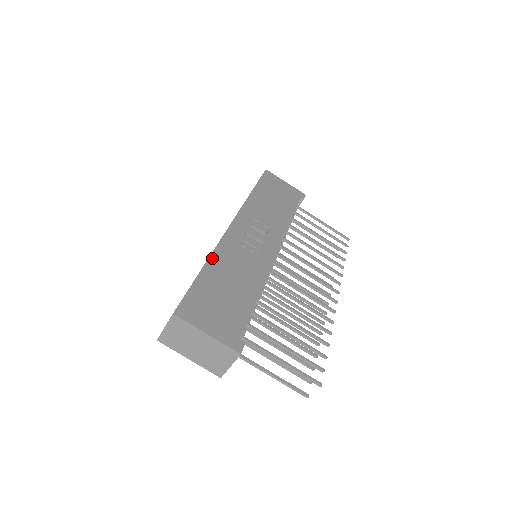
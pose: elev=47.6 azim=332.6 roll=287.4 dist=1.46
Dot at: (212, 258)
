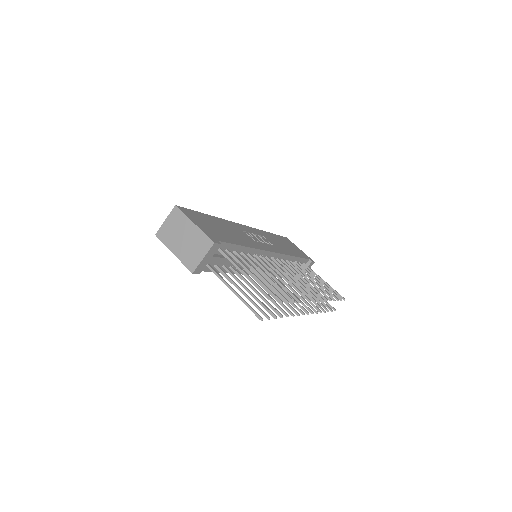
Dot at: (219, 219)
